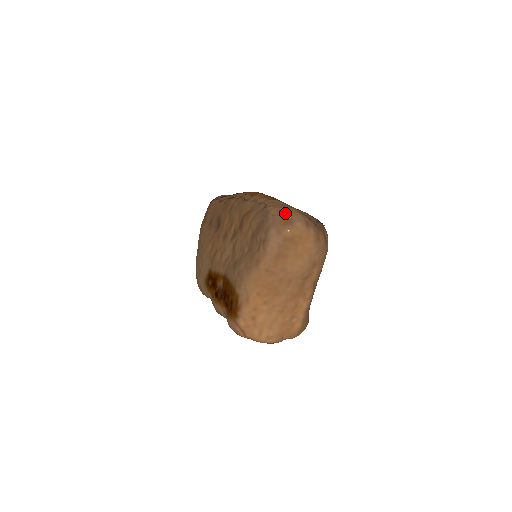
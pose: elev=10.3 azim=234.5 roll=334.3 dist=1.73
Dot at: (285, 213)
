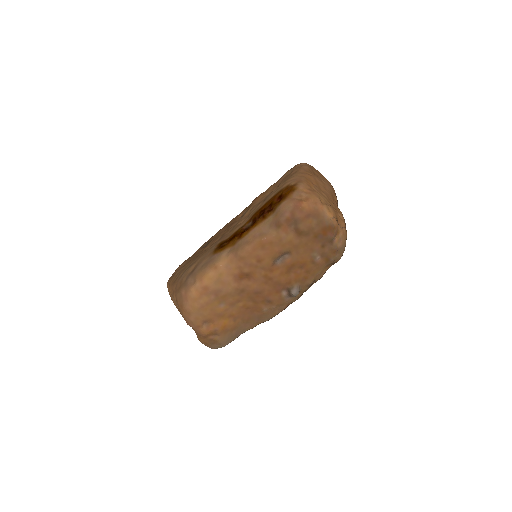
Dot at: occluded
